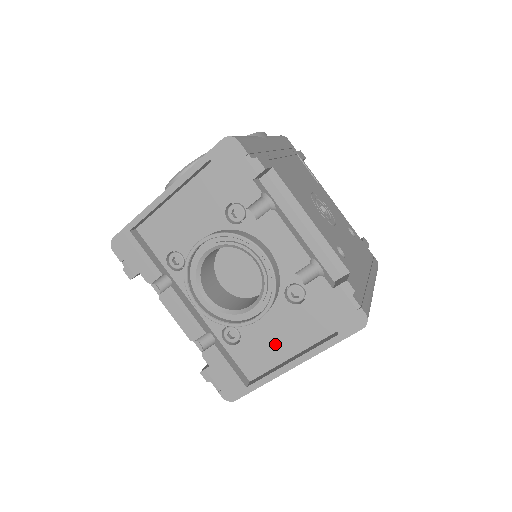
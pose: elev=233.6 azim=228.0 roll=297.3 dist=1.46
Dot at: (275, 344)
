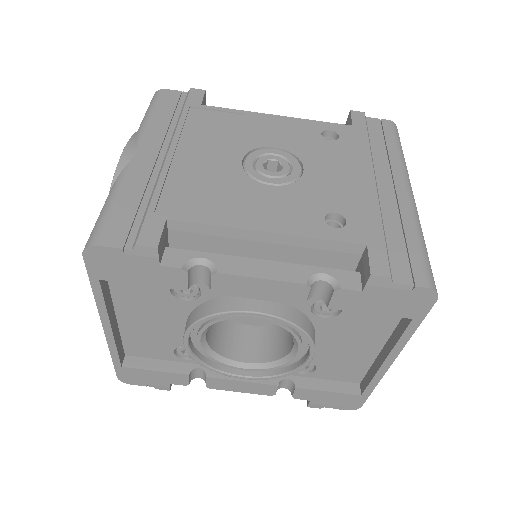
Dot at: (352, 351)
